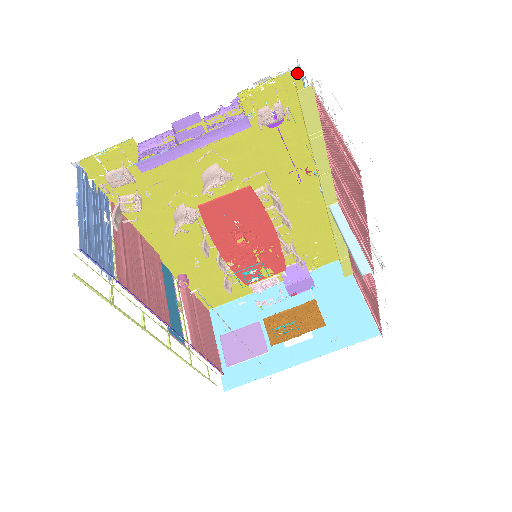
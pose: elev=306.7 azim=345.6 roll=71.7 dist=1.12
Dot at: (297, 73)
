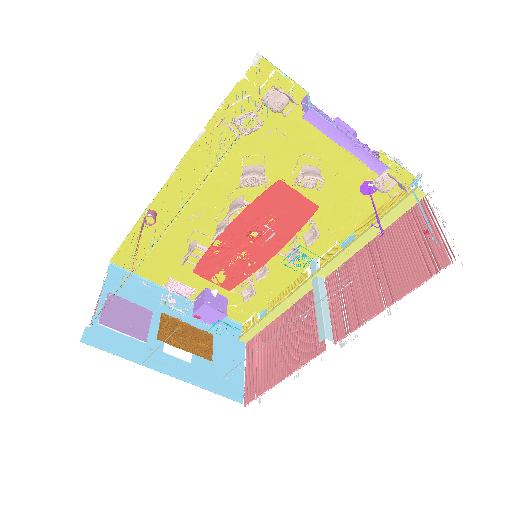
Dot at: (411, 180)
